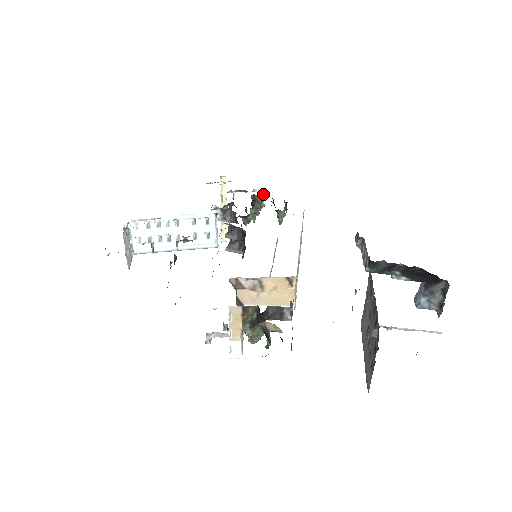
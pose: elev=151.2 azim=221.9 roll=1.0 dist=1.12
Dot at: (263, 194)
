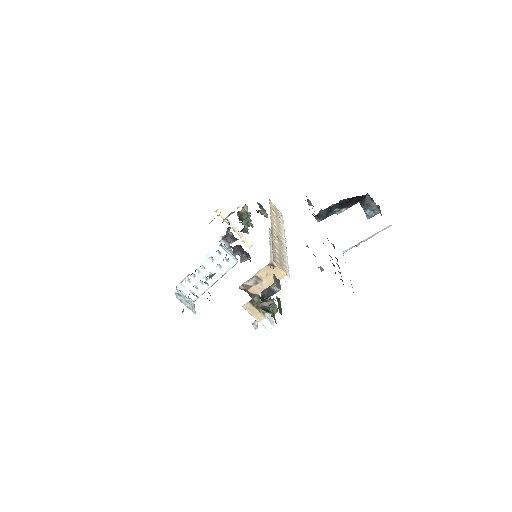
Dot at: (244, 207)
